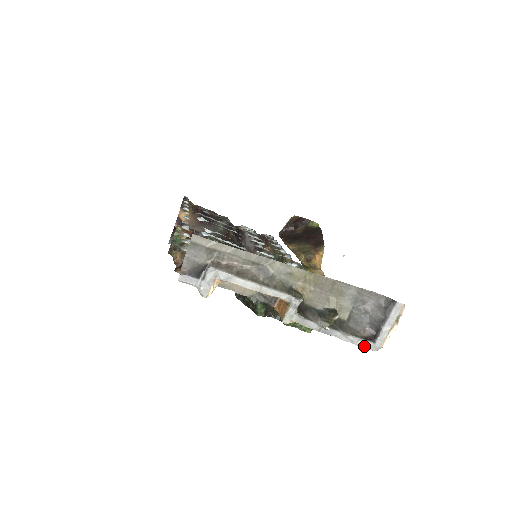
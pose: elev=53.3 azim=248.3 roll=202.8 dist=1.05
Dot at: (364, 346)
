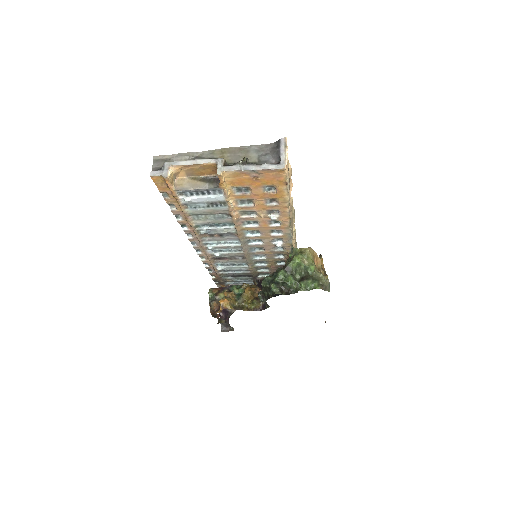
Dot at: (274, 168)
